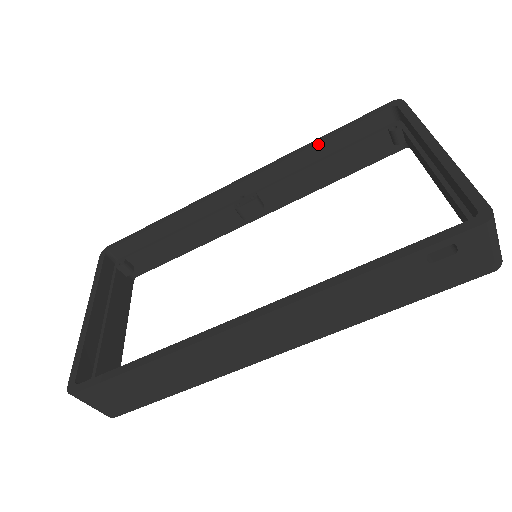
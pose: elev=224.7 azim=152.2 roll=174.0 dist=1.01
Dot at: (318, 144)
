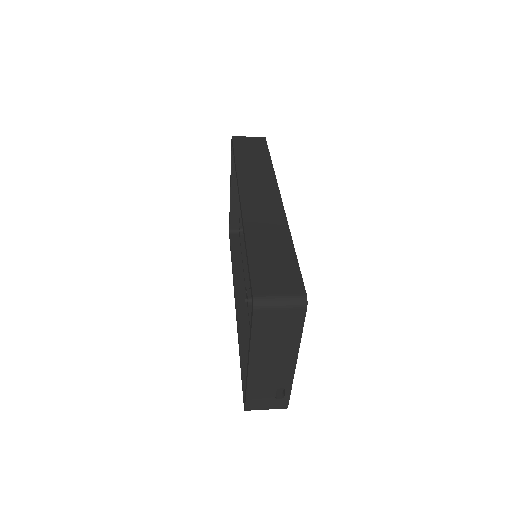
Dot at: occluded
